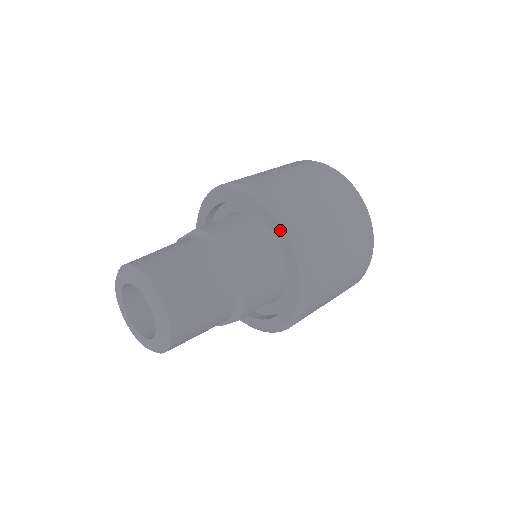
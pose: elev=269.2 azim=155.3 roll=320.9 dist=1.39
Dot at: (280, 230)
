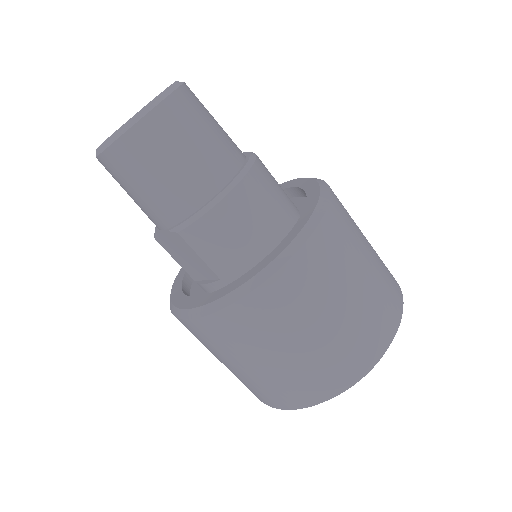
Dot at: (309, 215)
